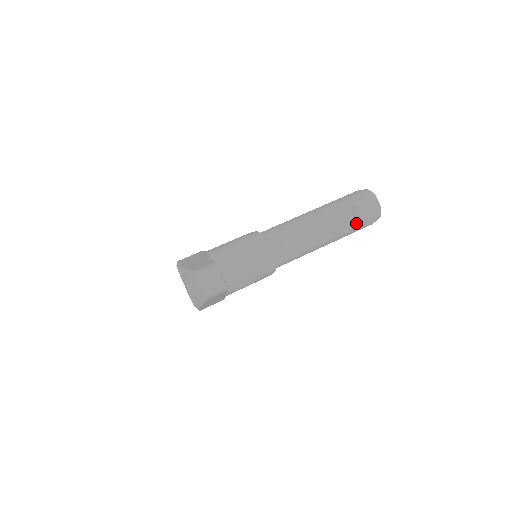
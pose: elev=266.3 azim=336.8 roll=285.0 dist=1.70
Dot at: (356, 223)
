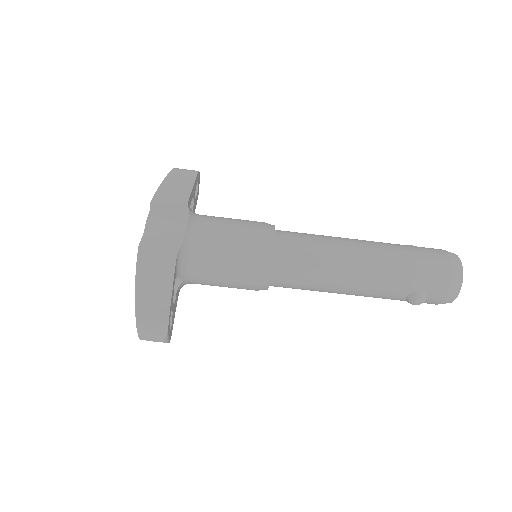
Dot at: (403, 300)
